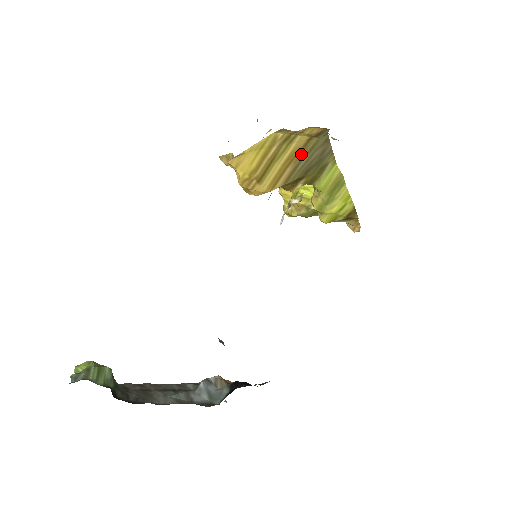
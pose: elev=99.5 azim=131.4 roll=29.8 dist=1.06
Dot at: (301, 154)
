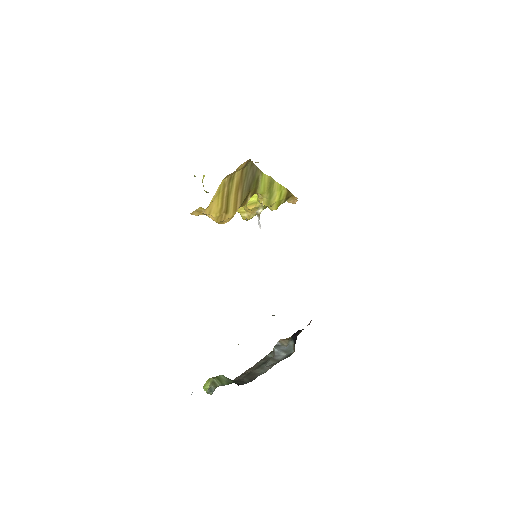
Dot at: (242, 181)
